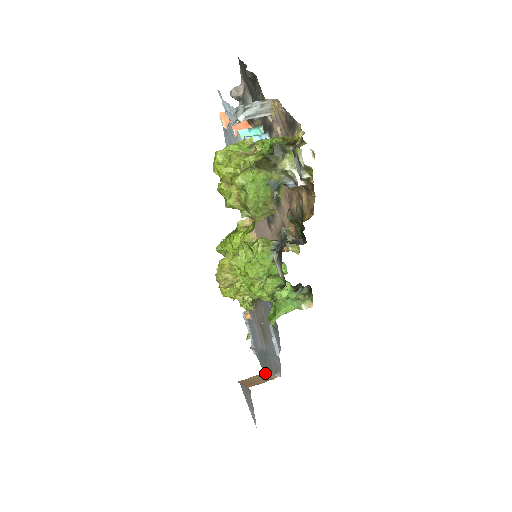
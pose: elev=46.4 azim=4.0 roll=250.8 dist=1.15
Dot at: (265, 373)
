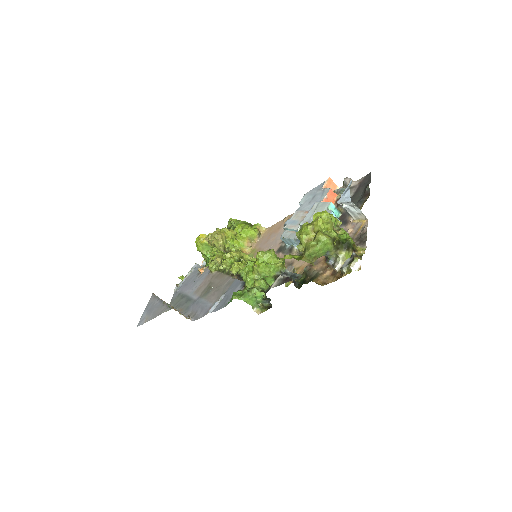
Dot at: occluded
